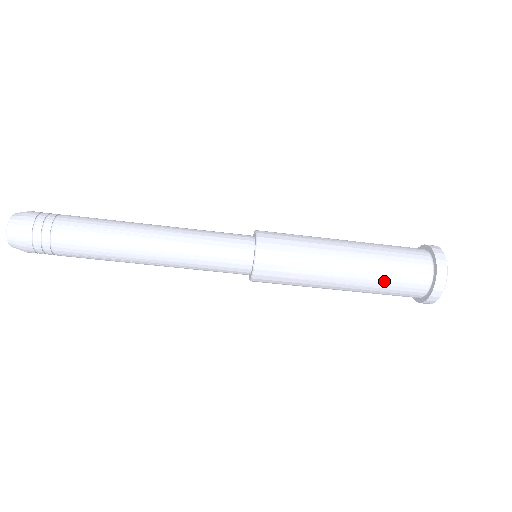
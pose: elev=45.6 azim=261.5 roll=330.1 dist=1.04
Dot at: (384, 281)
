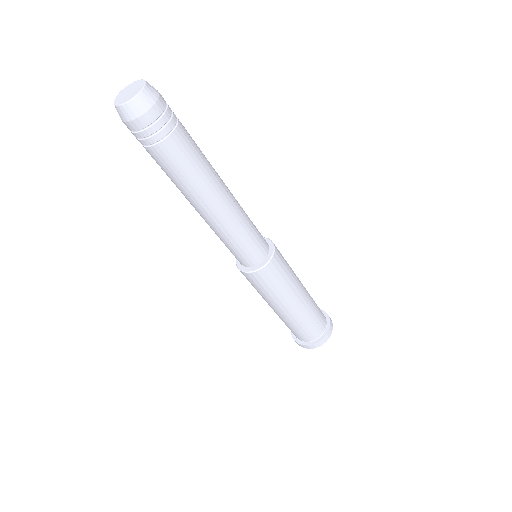
Dot at: (309, 319)
